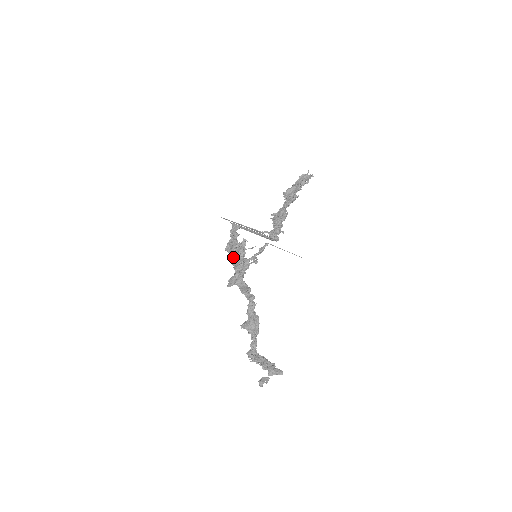
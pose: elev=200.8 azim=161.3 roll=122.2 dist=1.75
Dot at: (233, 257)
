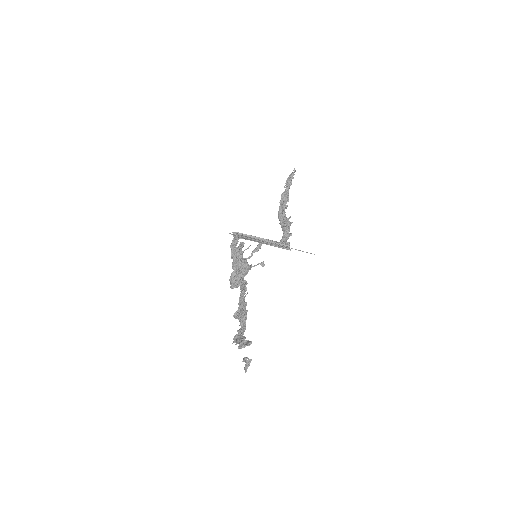
Dot at: occluded
